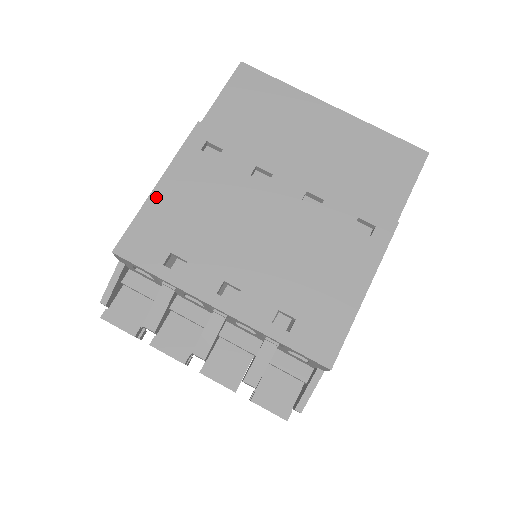
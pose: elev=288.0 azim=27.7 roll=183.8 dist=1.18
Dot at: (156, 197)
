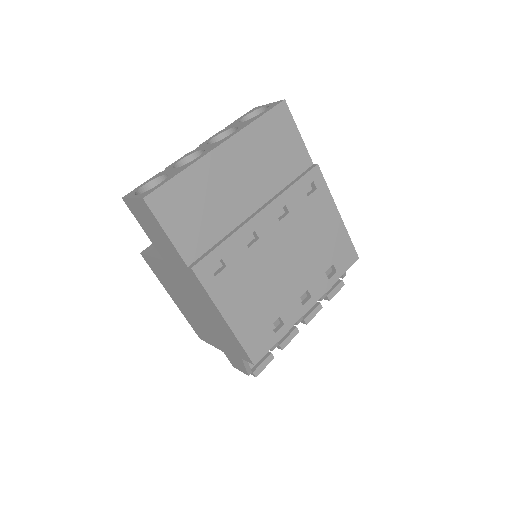
Dot at: (234, 324)
